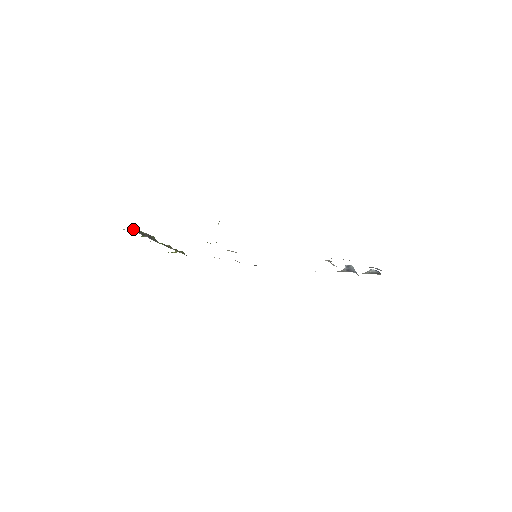
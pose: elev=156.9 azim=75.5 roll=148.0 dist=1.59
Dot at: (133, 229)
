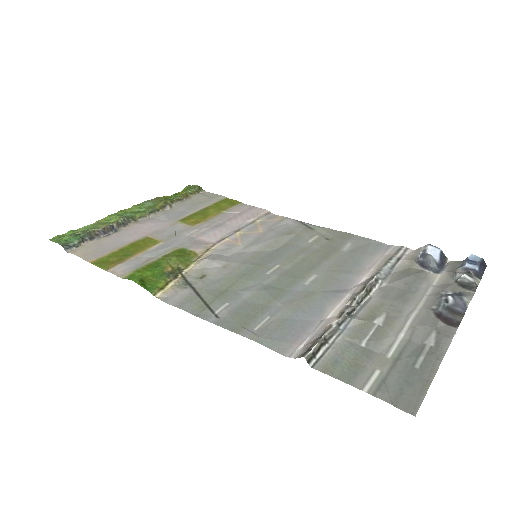
Dot at: (65, 248)
